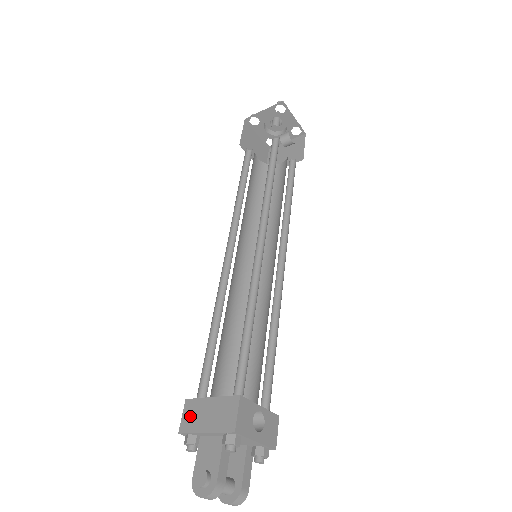
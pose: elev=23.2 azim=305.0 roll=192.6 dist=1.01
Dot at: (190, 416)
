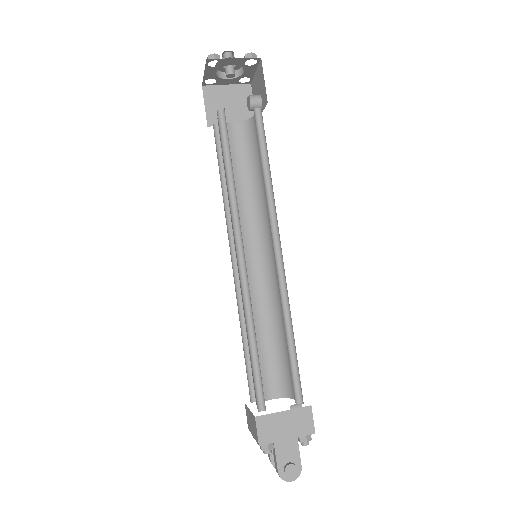
Dot at: (267, 430)
